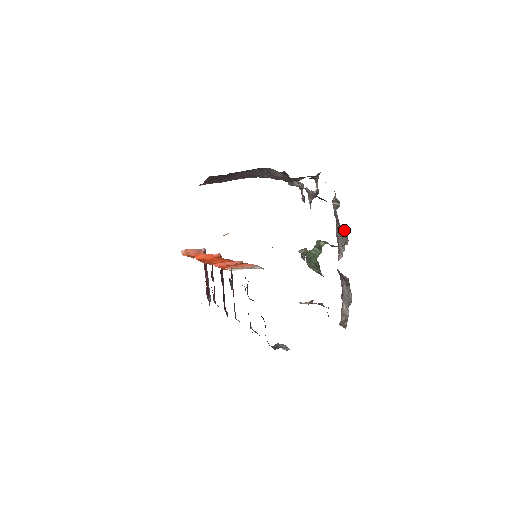
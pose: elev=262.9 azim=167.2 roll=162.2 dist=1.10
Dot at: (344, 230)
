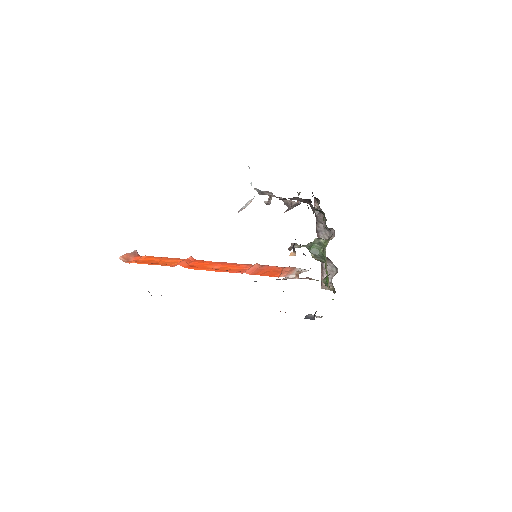
Dot at: (331, 228)
